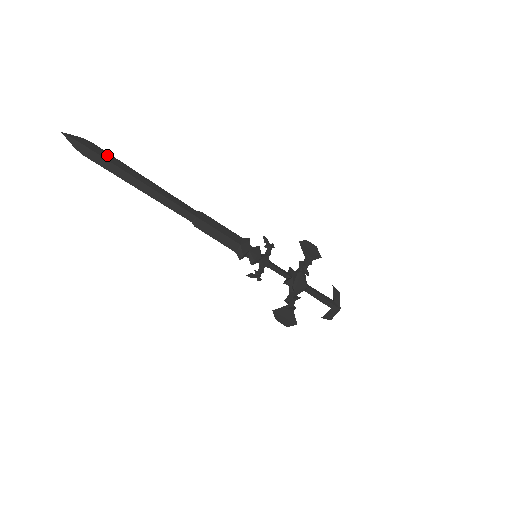
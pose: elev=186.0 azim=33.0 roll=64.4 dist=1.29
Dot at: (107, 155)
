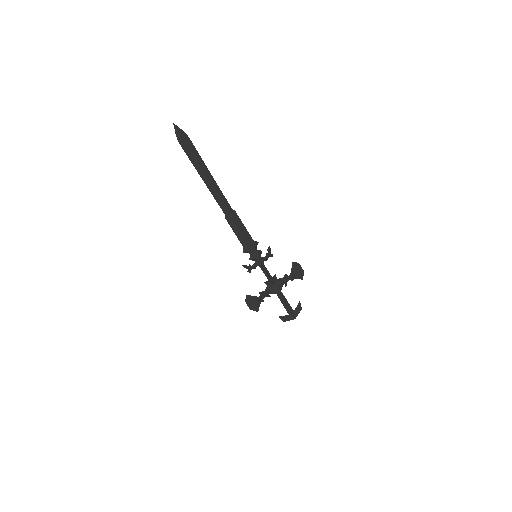
Dot at: (194, 149)
